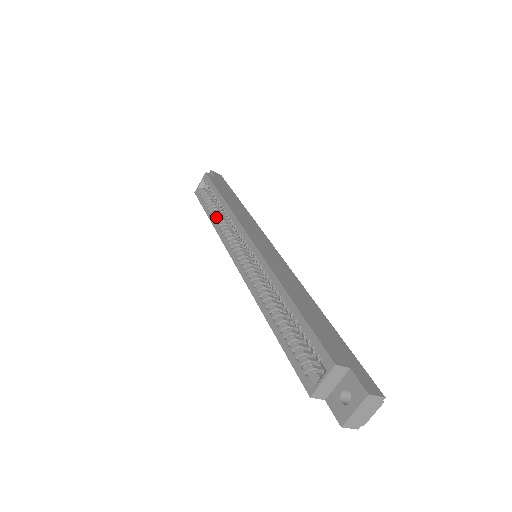
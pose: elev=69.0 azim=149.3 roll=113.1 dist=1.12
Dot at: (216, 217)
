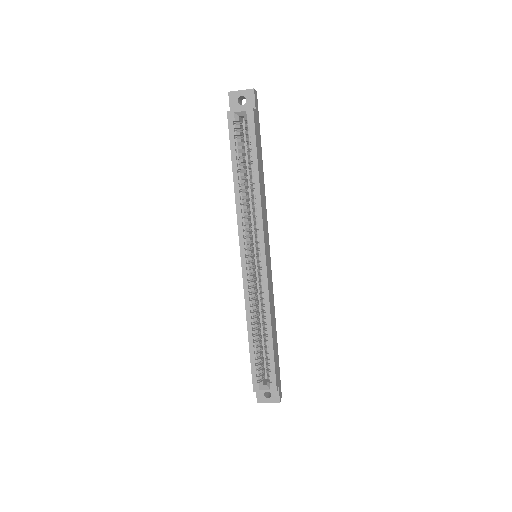
Dot at: (242, 188)
